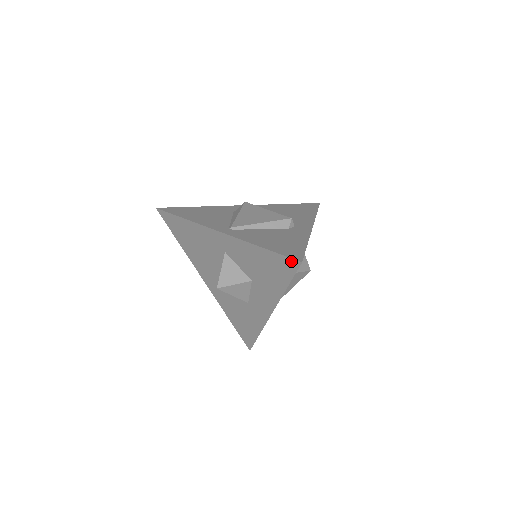
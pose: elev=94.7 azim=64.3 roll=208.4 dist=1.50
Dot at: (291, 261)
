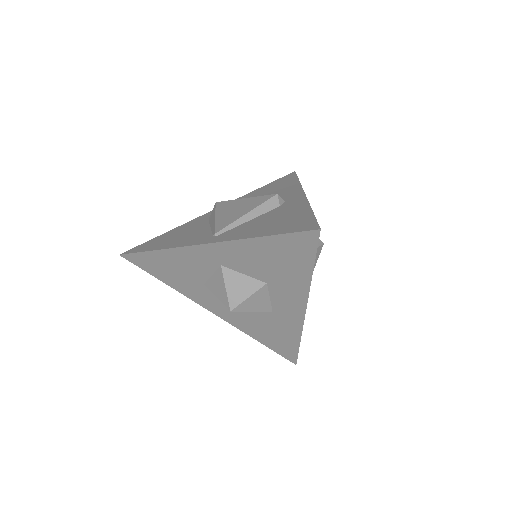
Dot at: (306, 235)
